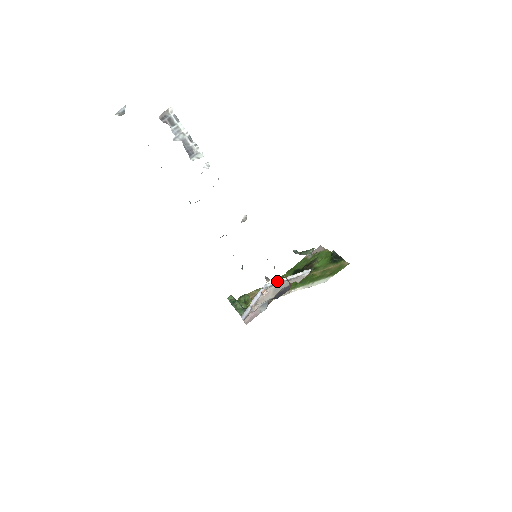
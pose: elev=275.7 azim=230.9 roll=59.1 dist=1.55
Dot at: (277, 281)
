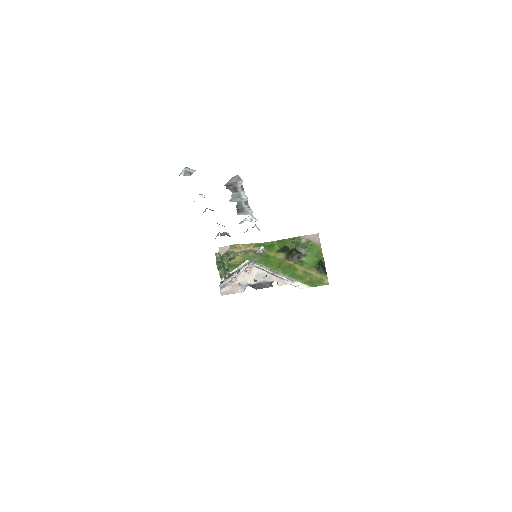
Dot at: (263, 268)
